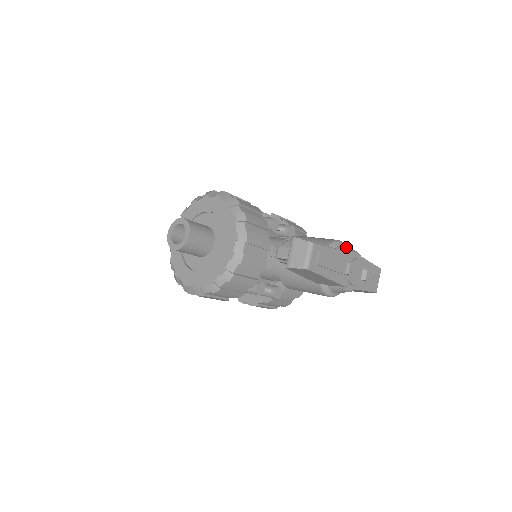
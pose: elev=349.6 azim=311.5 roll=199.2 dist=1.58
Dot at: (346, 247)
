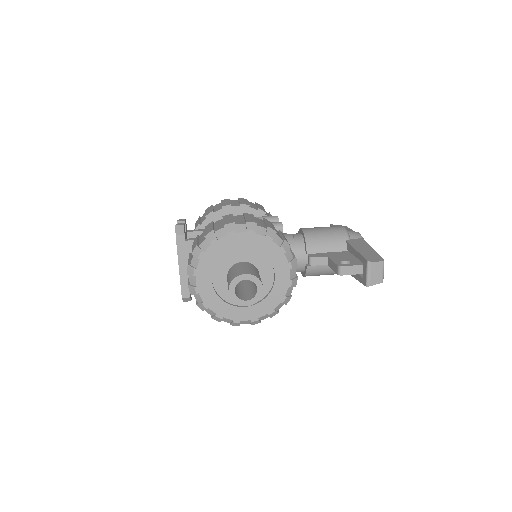
Dot at: (352, 232)
